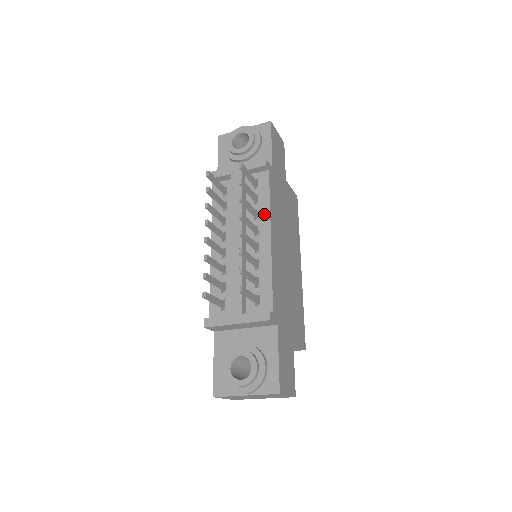
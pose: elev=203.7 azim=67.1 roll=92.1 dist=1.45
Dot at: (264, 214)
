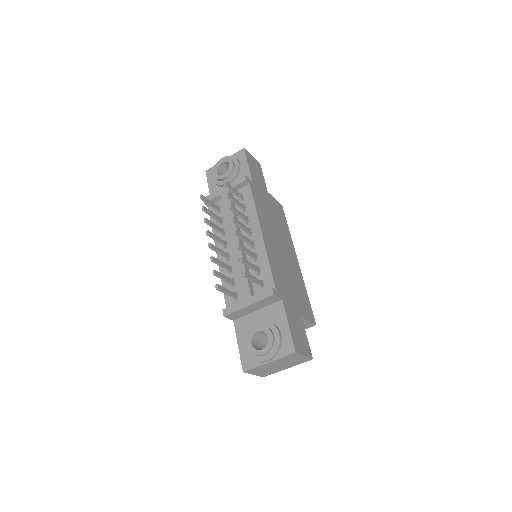
Dot at: (253, 217)
